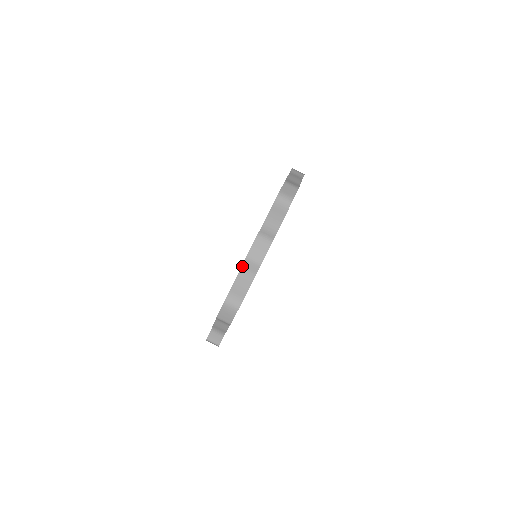
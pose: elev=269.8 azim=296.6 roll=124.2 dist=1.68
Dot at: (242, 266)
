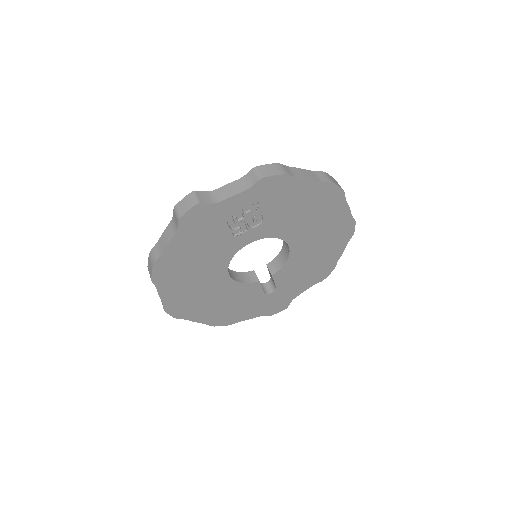
Dot at: (315, 171)
